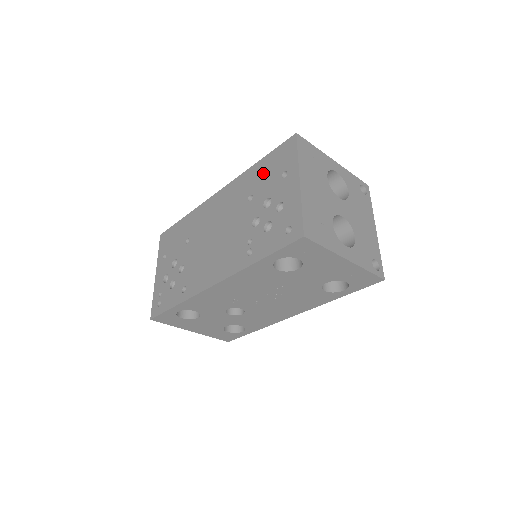
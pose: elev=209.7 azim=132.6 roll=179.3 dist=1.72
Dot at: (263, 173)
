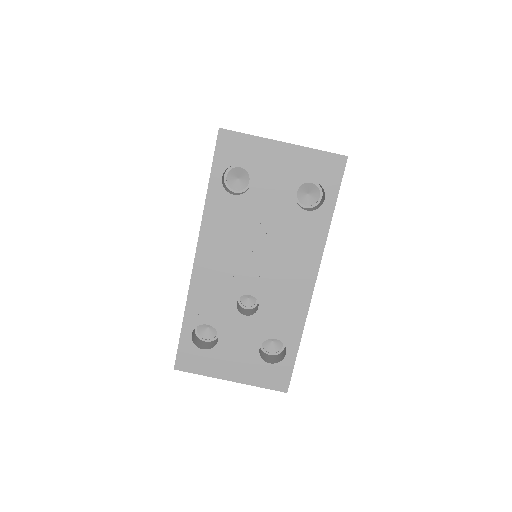
Dot at: occluded
